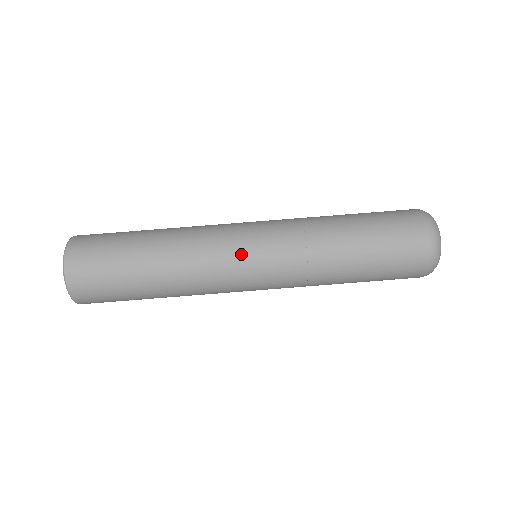
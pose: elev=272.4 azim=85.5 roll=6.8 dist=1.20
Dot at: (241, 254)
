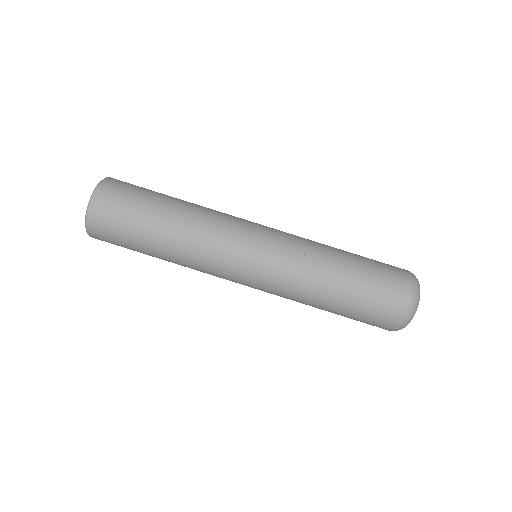
Dot at: (246, 242)
